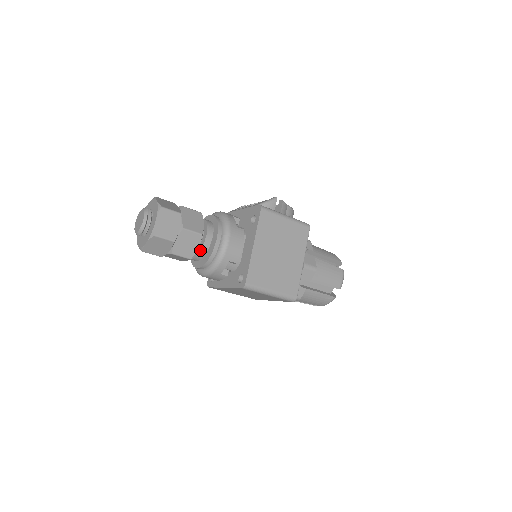
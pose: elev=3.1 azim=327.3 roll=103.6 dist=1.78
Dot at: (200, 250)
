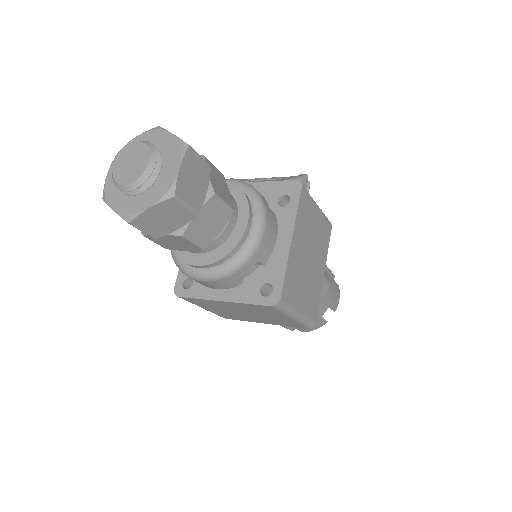
Dot at: (218, 236)
